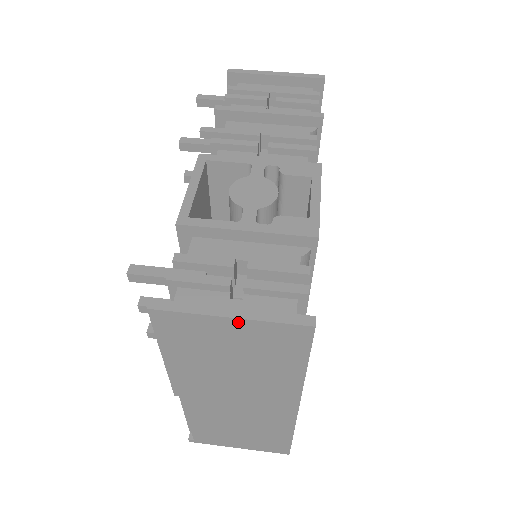
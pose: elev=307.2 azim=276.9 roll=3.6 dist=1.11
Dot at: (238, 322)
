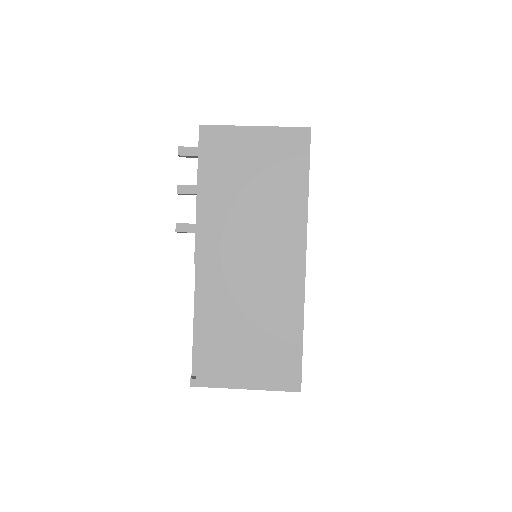
Dot at: (260, 131)
